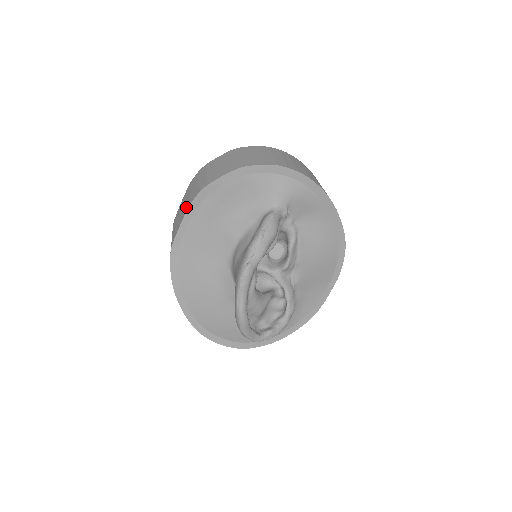
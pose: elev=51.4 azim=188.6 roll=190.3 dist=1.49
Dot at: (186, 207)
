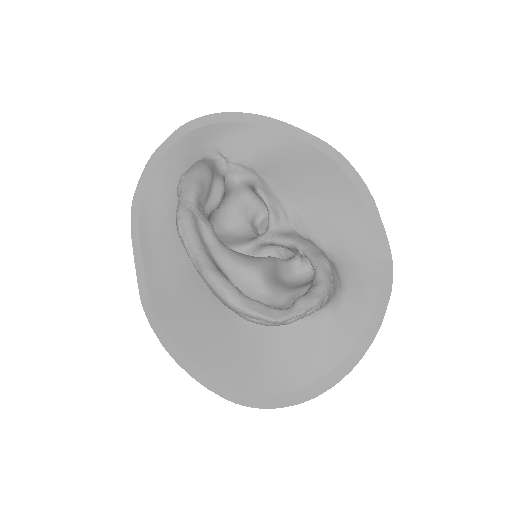
Dot at: occluded
